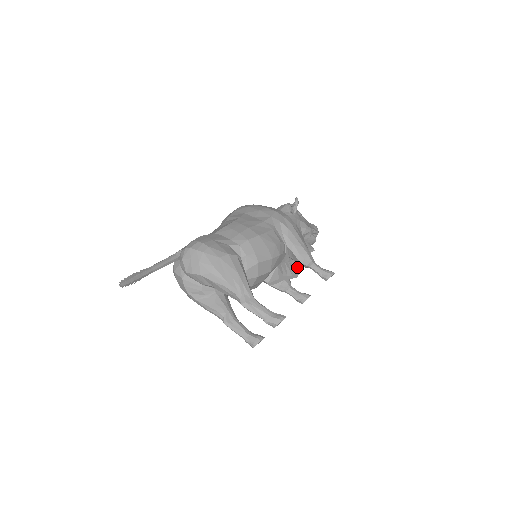
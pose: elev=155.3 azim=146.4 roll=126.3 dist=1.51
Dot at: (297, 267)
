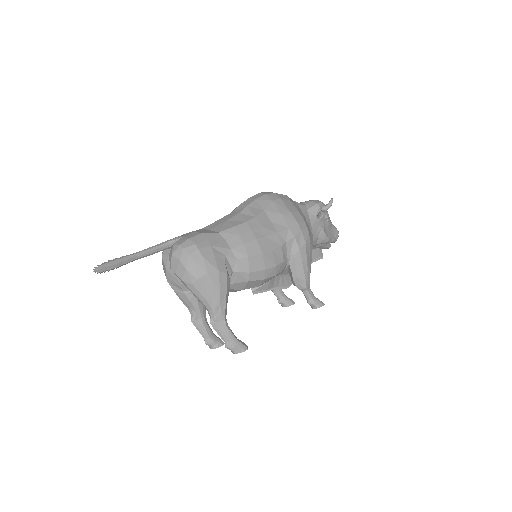
Dot at: occluded
